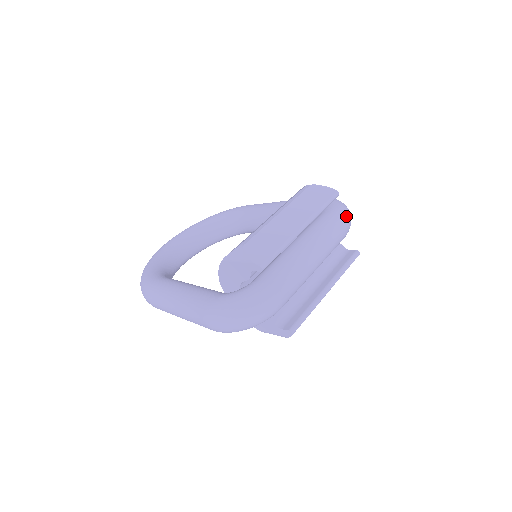
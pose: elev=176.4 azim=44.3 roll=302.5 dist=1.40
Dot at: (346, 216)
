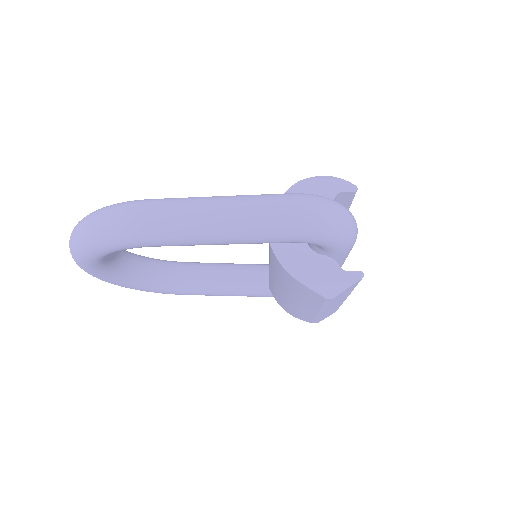
Dot at: occluded
